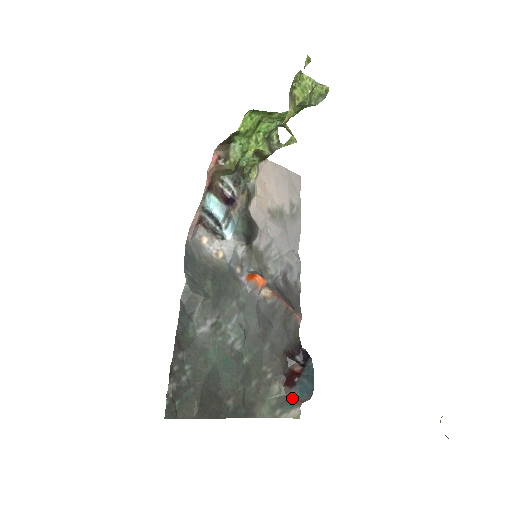
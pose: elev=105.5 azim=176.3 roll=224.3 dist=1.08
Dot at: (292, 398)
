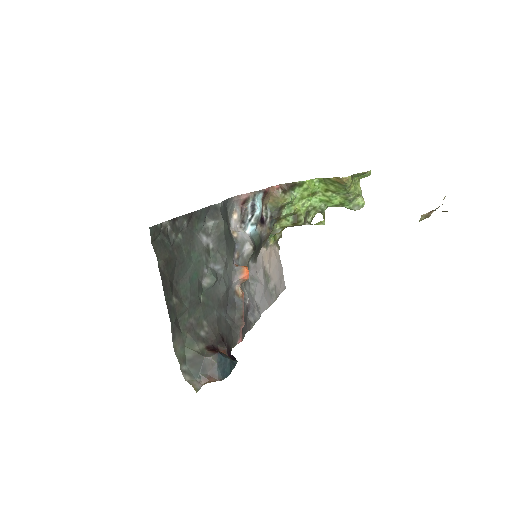
Dot at: (207, 364)
